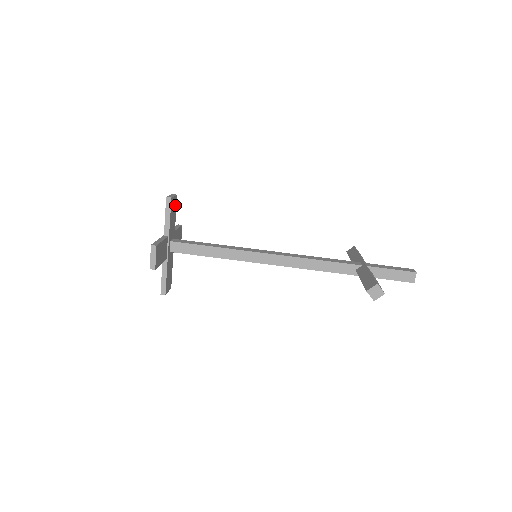
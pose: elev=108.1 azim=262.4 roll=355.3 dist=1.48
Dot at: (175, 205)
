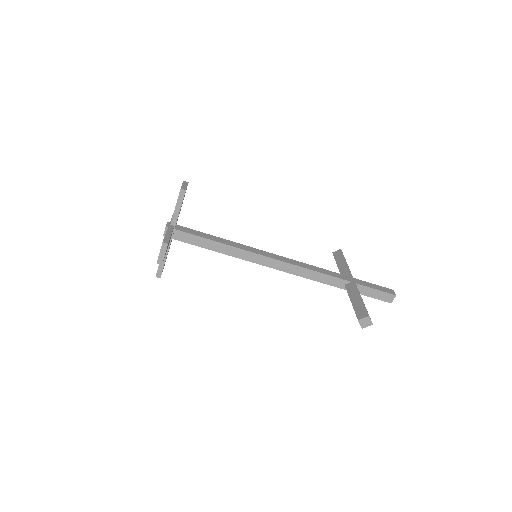
Dot at: occluded
